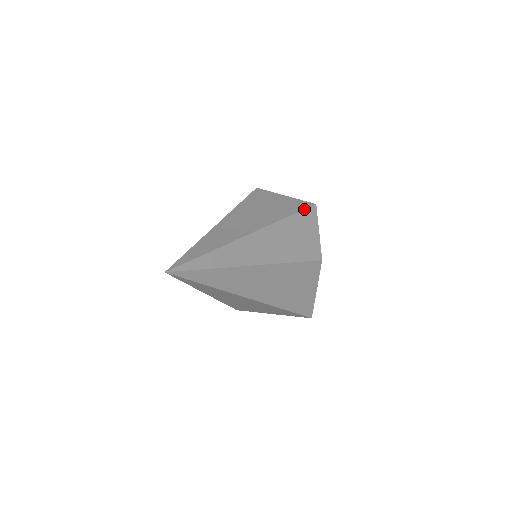
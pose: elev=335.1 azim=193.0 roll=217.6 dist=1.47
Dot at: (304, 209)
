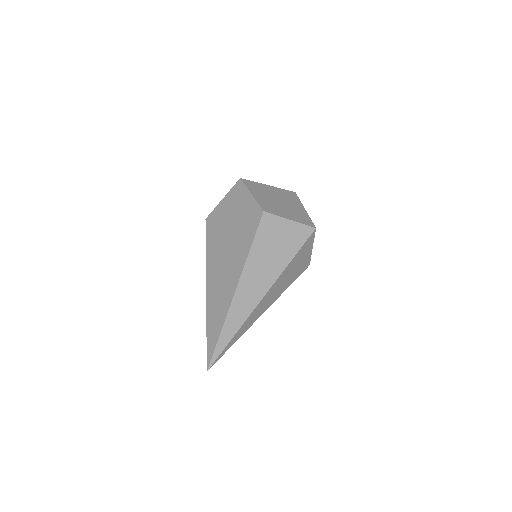
Dot at: (305, 243)
